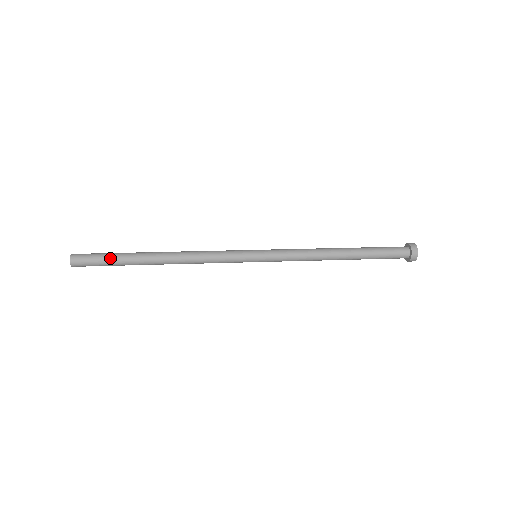
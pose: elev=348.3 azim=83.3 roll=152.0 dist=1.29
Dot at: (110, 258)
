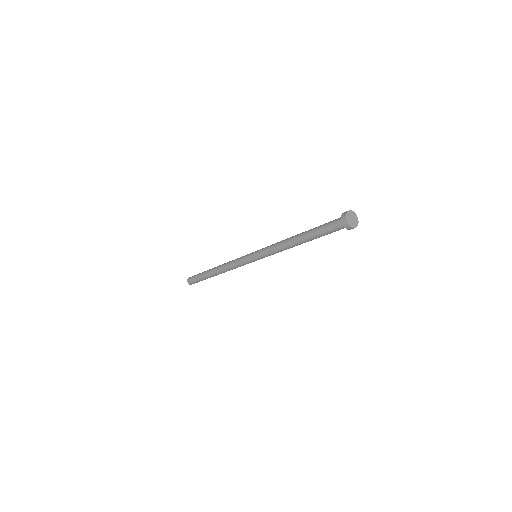
Dot at: occluded
